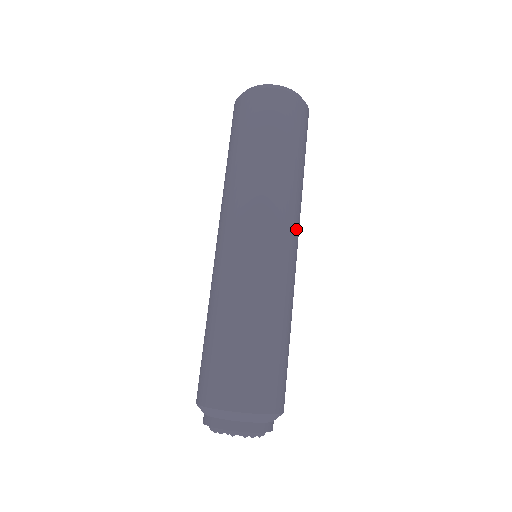
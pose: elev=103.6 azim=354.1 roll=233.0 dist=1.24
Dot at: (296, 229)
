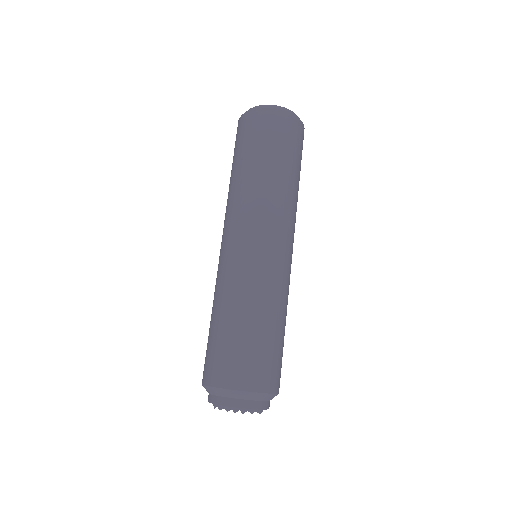
Dot at: (274, 225)
